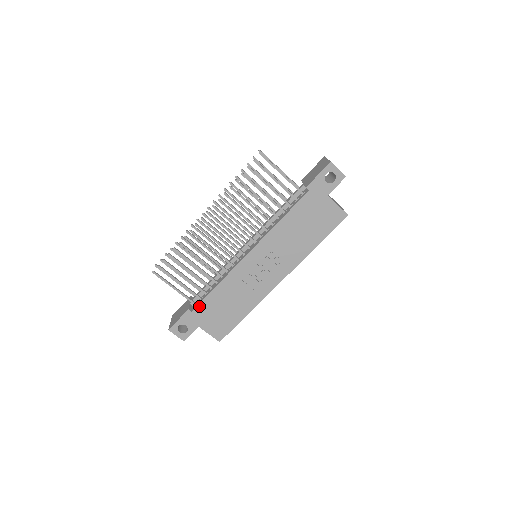
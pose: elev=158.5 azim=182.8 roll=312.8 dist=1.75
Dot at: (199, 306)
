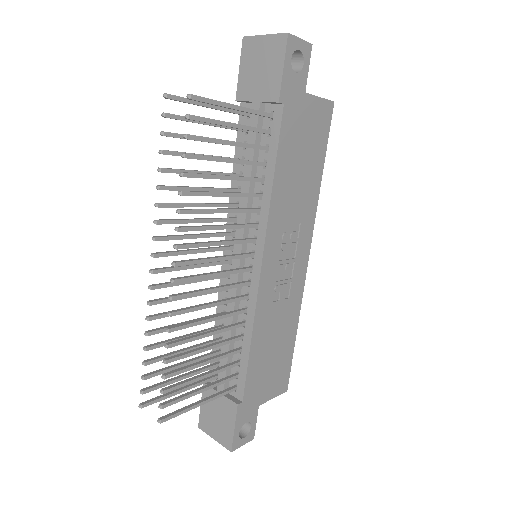
Dot at: (246, 386)
